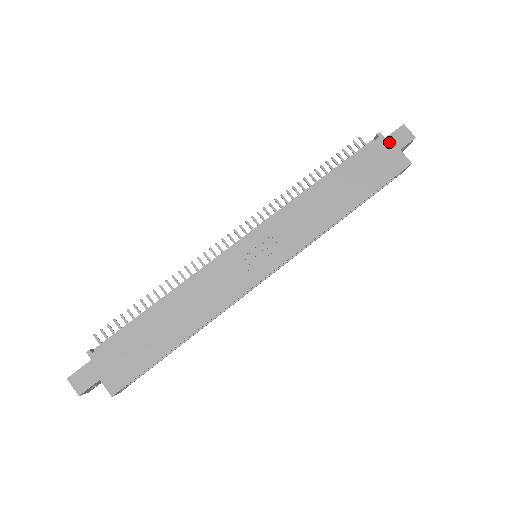
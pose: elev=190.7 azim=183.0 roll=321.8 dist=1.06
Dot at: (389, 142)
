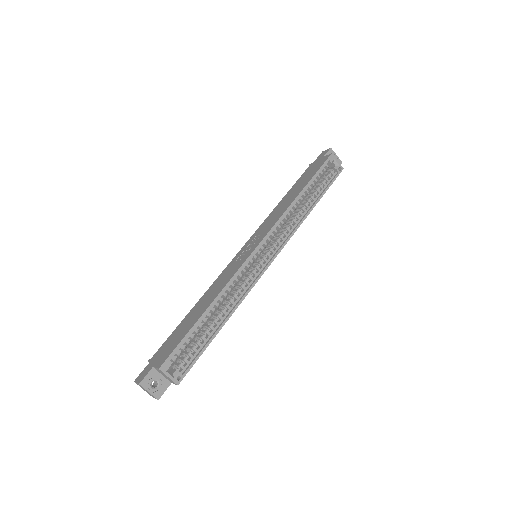
Dot at: (316, 161)
